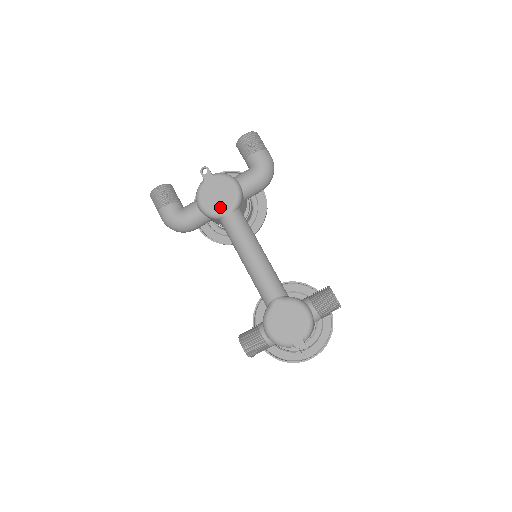
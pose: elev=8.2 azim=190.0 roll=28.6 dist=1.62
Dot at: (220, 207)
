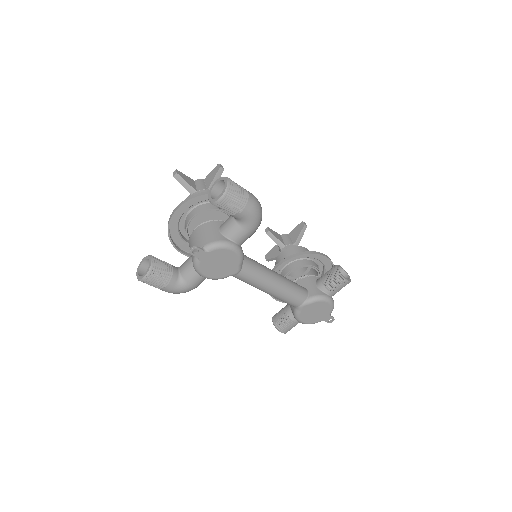
Dot at: (227, 272)
